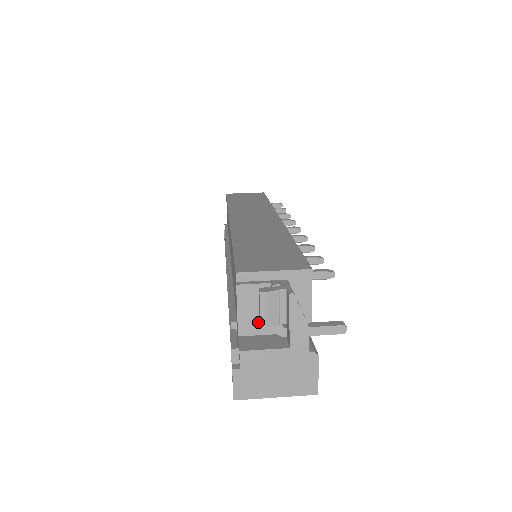
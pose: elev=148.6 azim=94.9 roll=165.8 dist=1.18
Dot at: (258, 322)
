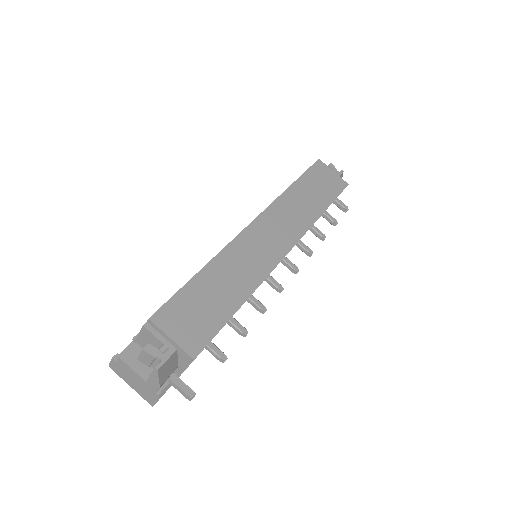
Dot at: occluded
